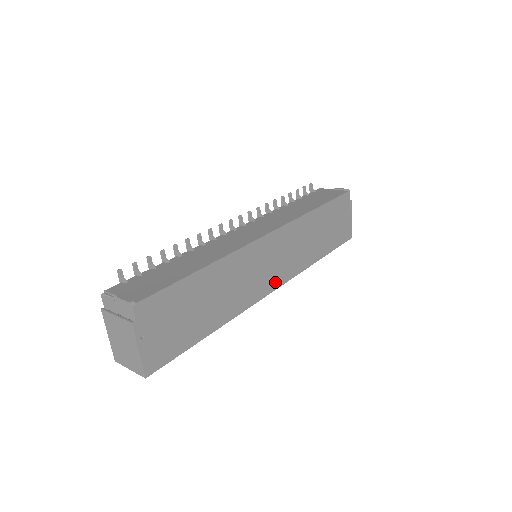
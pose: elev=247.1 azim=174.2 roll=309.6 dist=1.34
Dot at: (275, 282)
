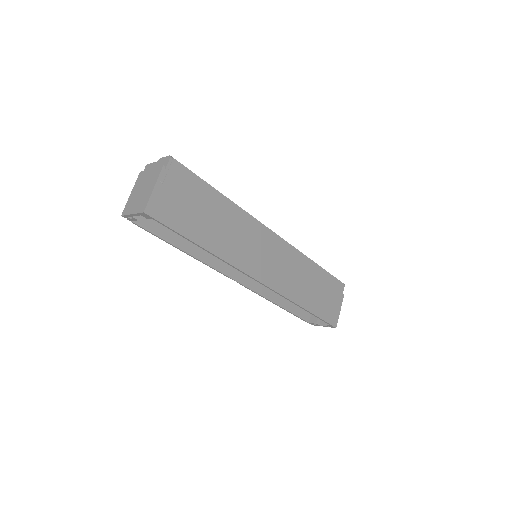
Dot at: (263, 276)
